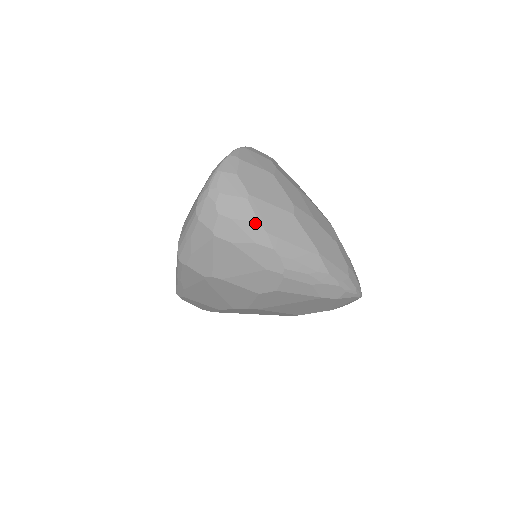
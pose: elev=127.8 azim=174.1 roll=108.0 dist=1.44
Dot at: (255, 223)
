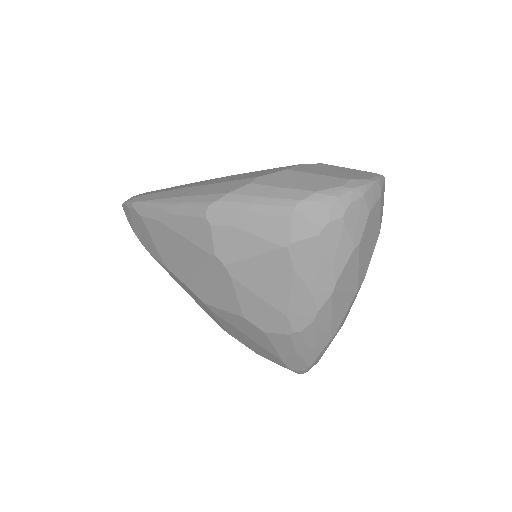
Dot at: (335, 277)
